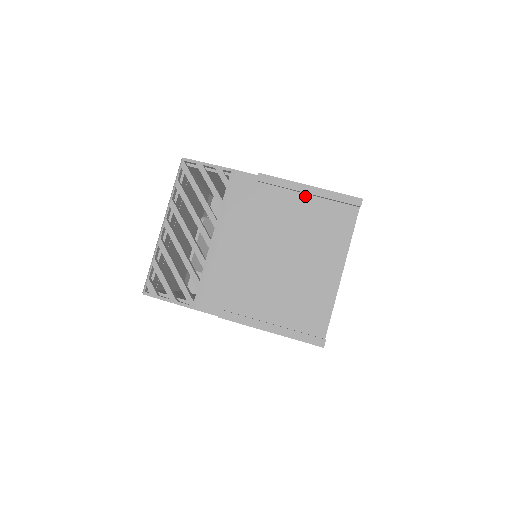
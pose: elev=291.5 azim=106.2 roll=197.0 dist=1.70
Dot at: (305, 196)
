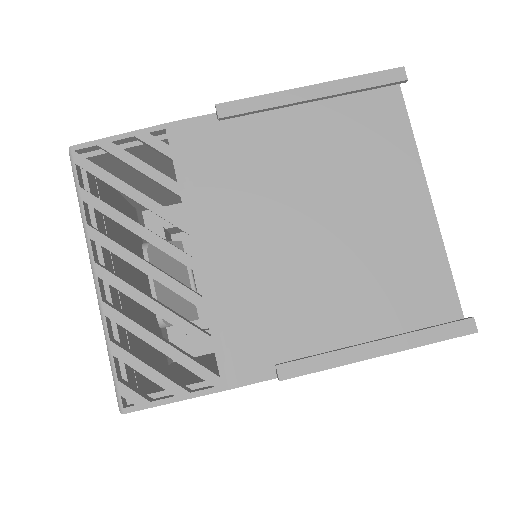
Dot at: (308, 110)
